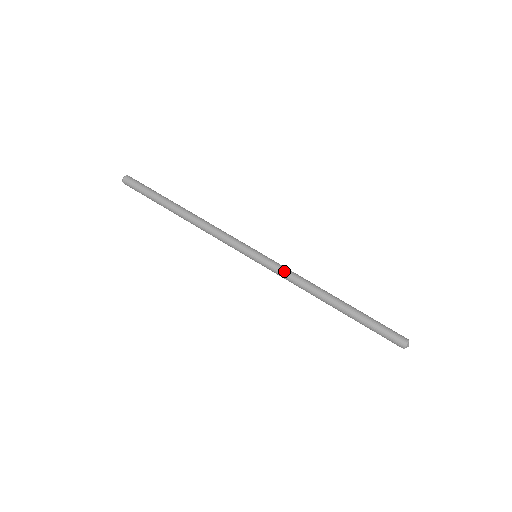
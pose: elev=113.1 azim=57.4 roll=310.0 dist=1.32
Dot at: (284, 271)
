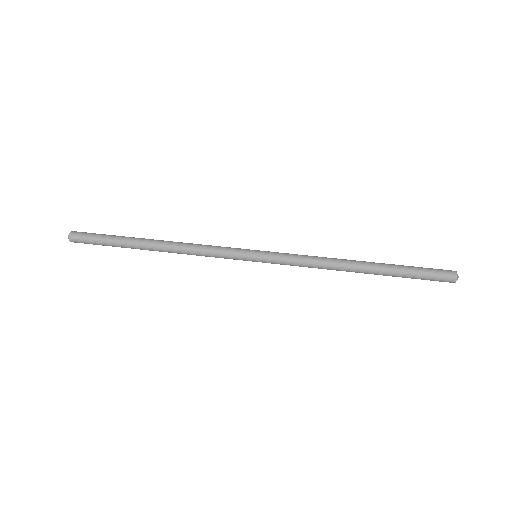
Dot at: (294, 261)
